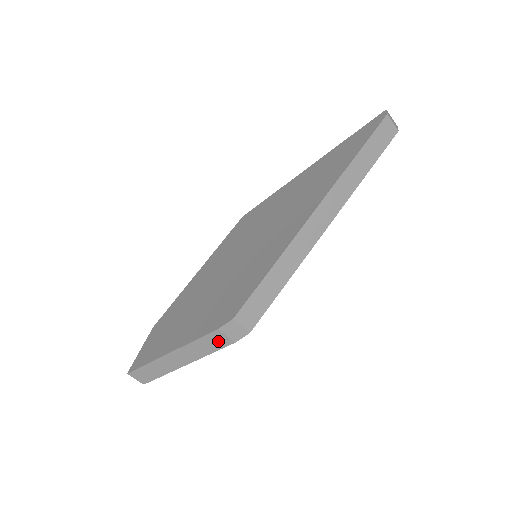
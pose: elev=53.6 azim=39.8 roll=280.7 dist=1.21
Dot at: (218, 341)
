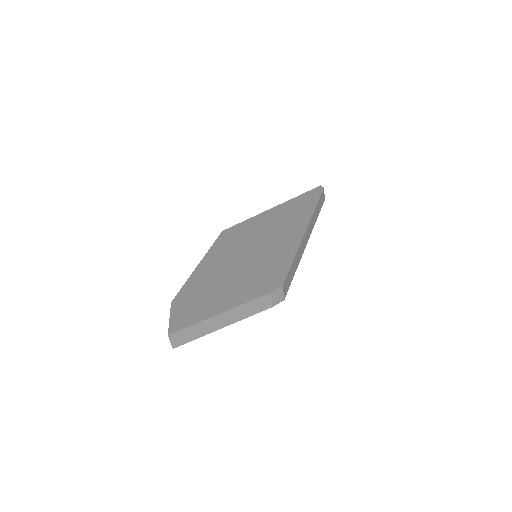
Dot at: (263, 304)
